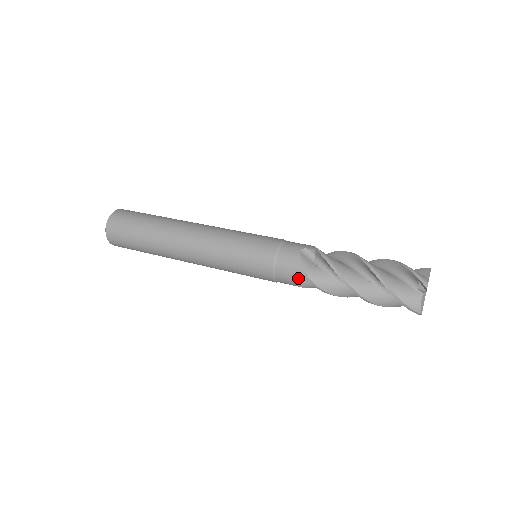
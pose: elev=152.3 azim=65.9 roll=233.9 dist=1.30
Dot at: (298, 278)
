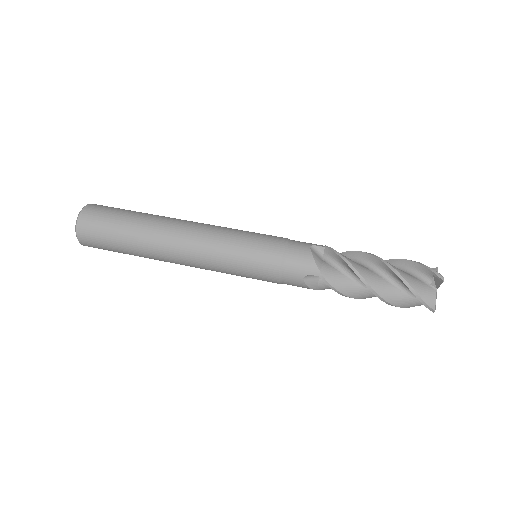
Dot at: (308, 274)
